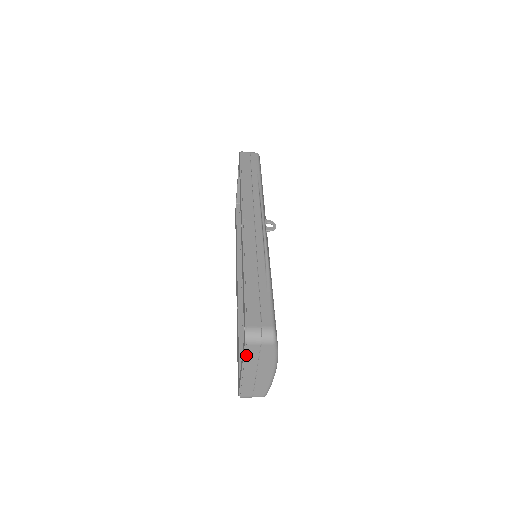
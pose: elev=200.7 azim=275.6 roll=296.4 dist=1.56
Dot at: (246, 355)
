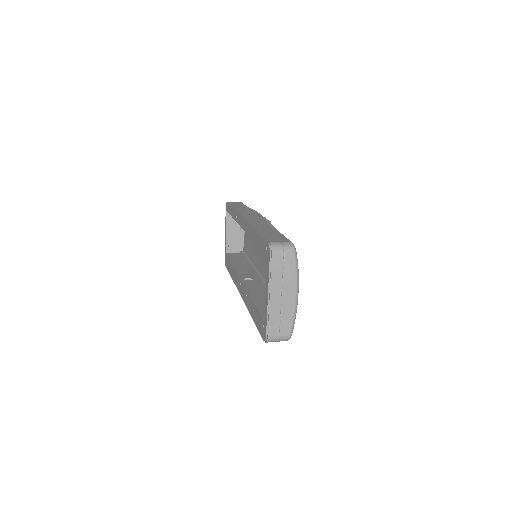
Dot at: (271, 270)
